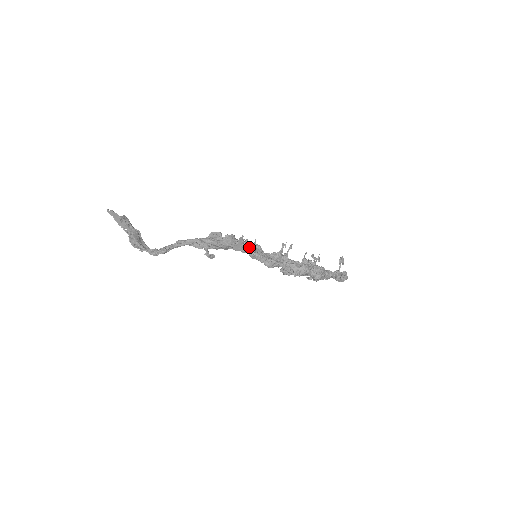
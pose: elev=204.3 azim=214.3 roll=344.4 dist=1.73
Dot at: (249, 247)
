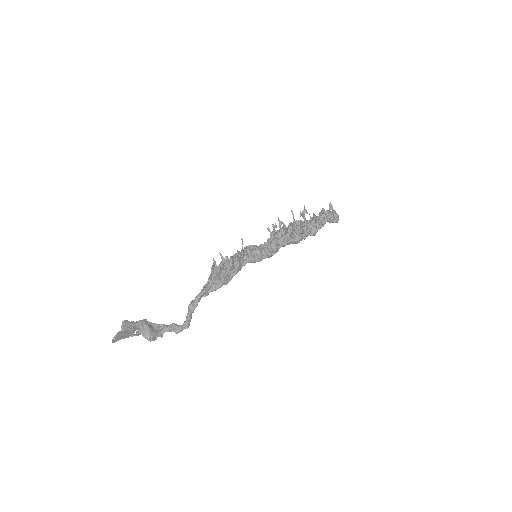
Dot at: (250, 259)
